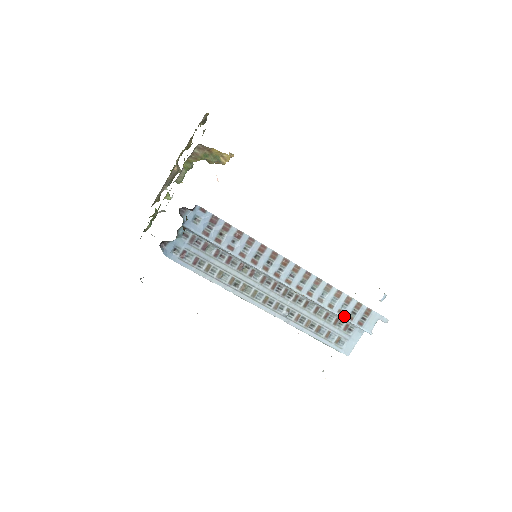
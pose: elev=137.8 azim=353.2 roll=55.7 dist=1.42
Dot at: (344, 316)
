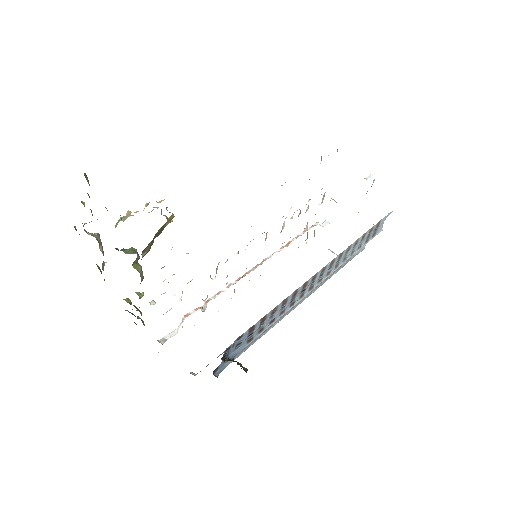
Dot at: (362, 246)
